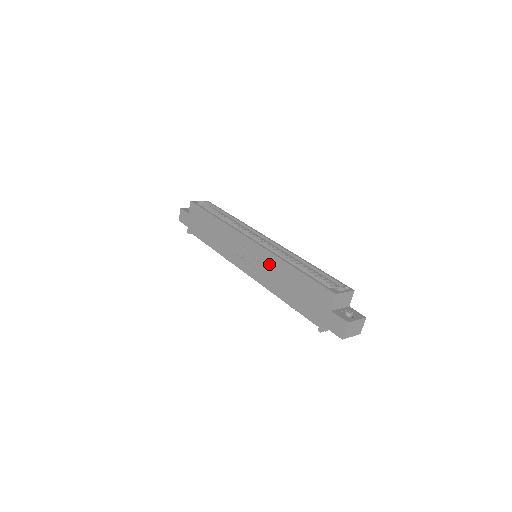
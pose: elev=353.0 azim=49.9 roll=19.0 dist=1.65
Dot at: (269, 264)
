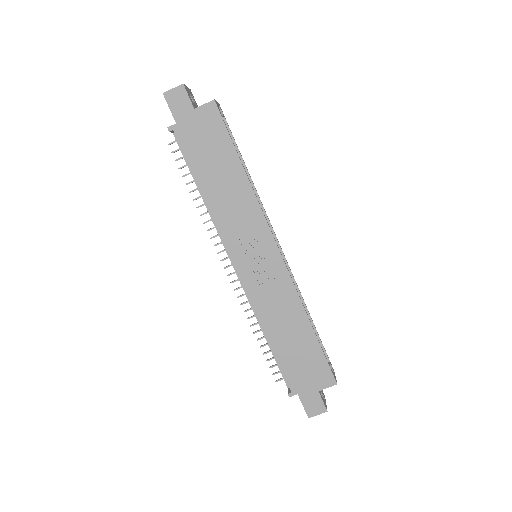
Dot at: (283, 296)
